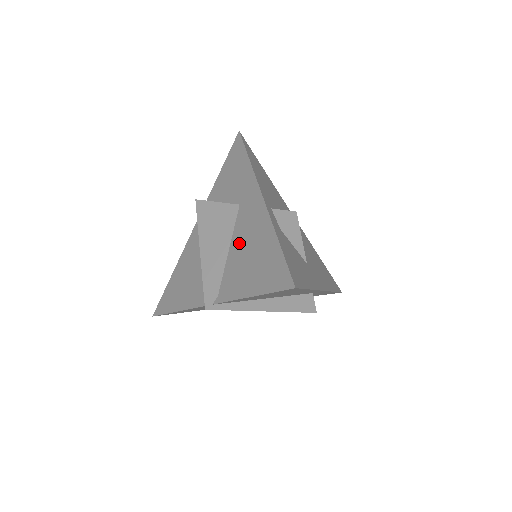
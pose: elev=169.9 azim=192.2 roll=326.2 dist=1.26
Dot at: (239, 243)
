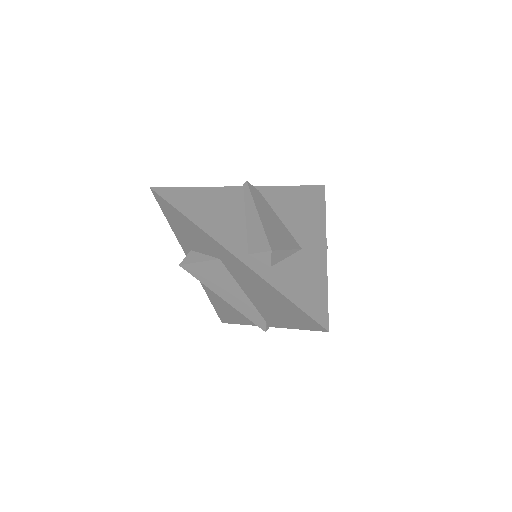
Dot at: (249, 290)
